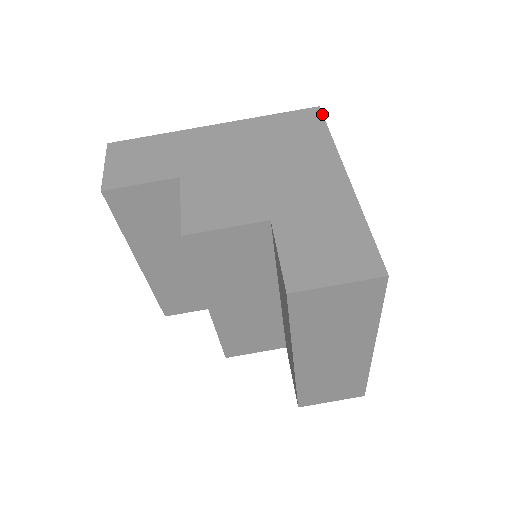
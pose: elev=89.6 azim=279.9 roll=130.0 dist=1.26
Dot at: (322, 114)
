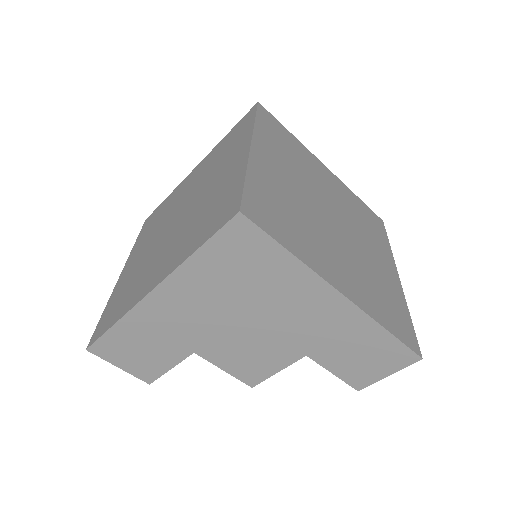
Dot at: (254, 225)
